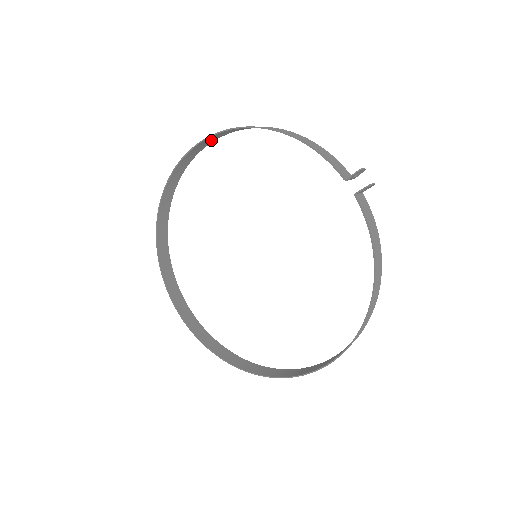
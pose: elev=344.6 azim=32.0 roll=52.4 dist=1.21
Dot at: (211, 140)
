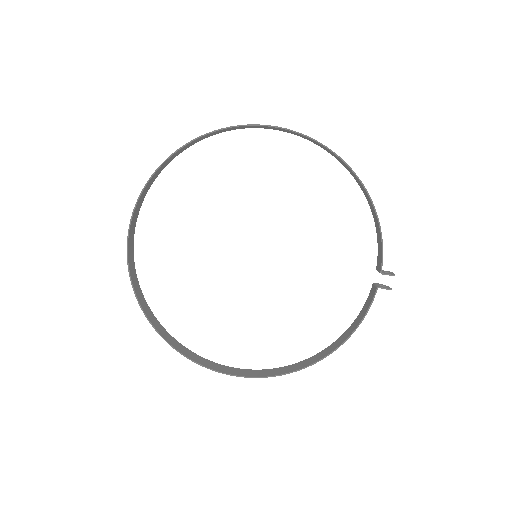
Dot at: (304, 137)
